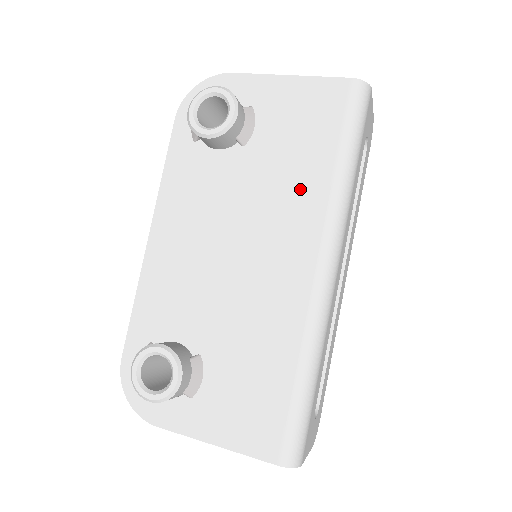
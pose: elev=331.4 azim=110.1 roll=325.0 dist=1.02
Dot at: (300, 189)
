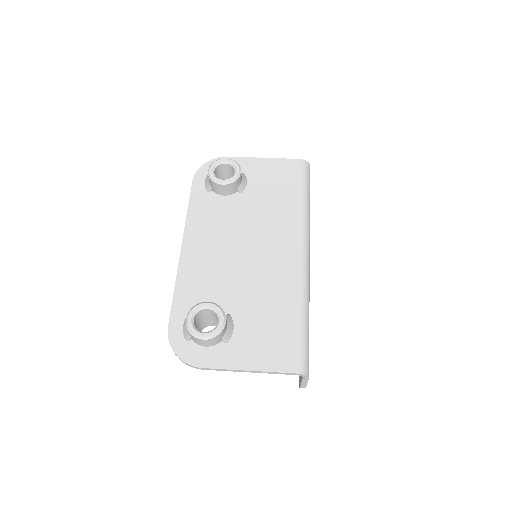
Dot at: (281, 213)
